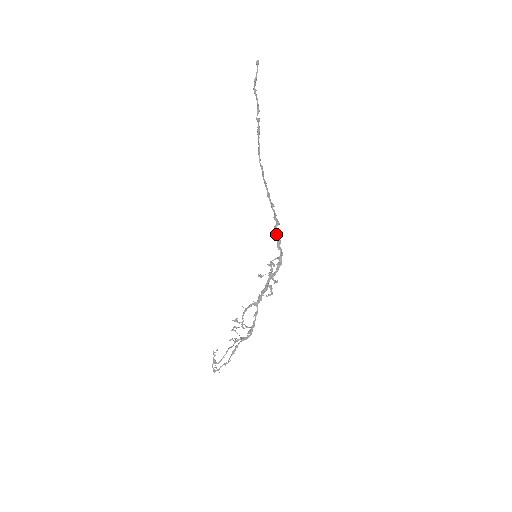
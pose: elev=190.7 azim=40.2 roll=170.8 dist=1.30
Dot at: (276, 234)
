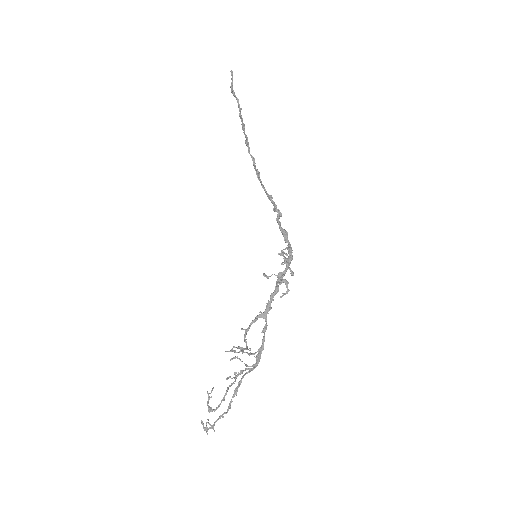
Dot at: (280, 225)
